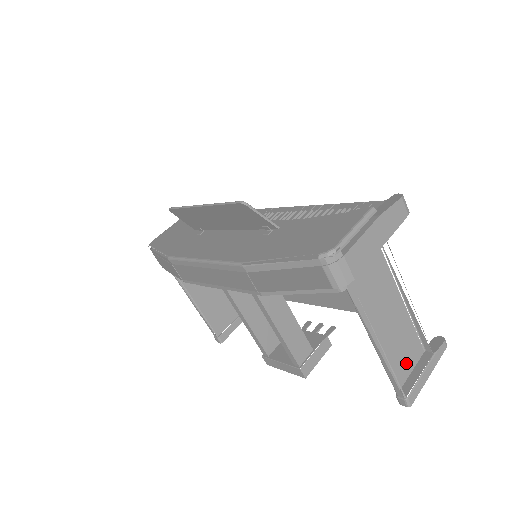
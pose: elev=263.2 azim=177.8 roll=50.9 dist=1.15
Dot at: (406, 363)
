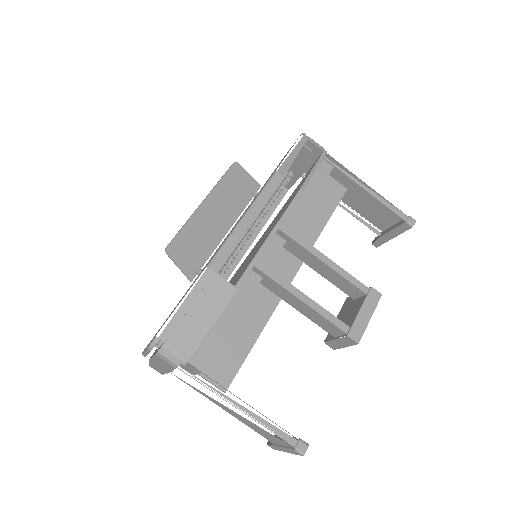
Dot at: occluded
